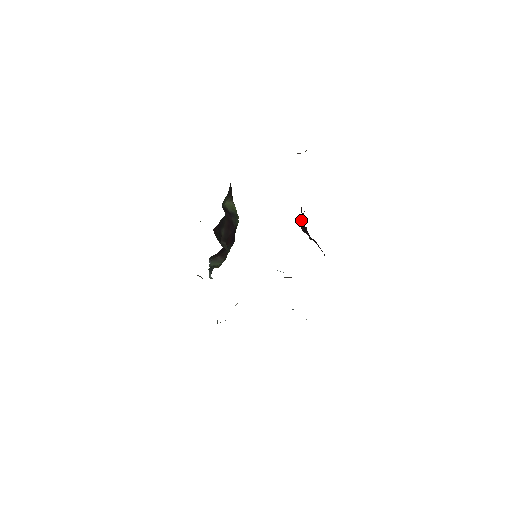
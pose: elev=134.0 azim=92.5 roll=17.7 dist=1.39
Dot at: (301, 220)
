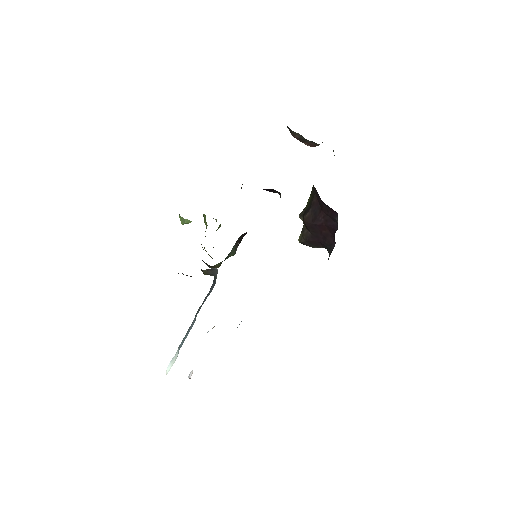
Dot at: (308, 213)
